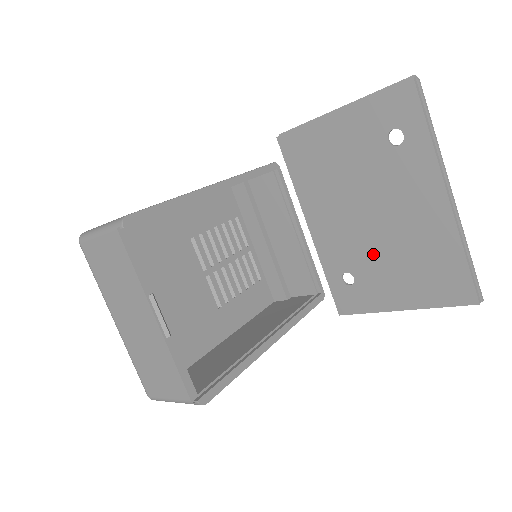
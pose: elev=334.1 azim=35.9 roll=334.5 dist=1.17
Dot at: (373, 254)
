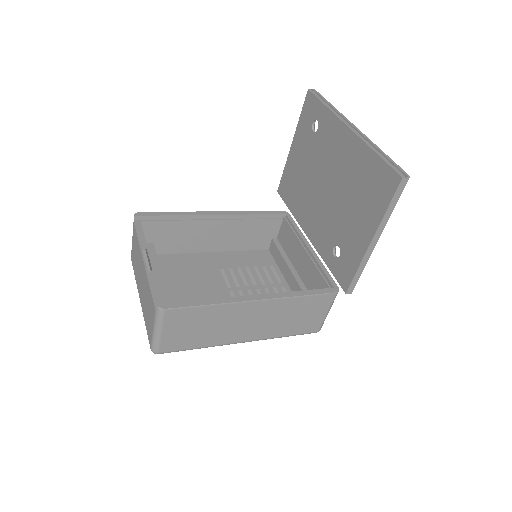
Dot at: (338, 213)
